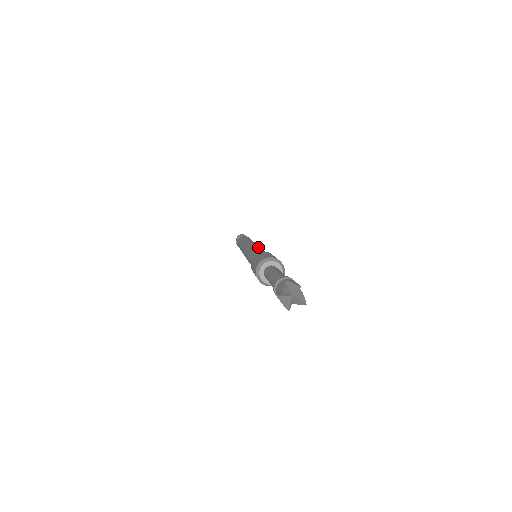
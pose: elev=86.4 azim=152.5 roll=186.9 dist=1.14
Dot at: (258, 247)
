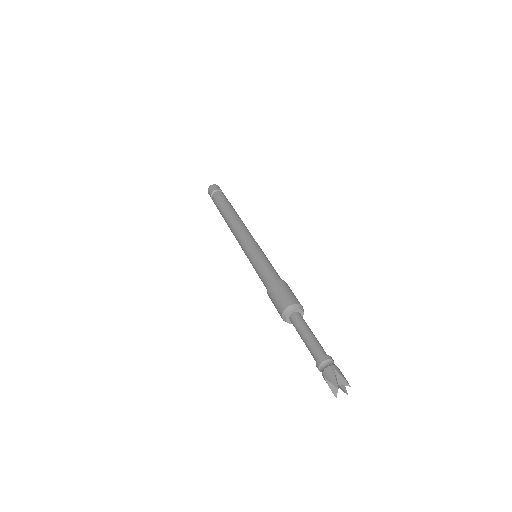
Dot at: (262, 252)
